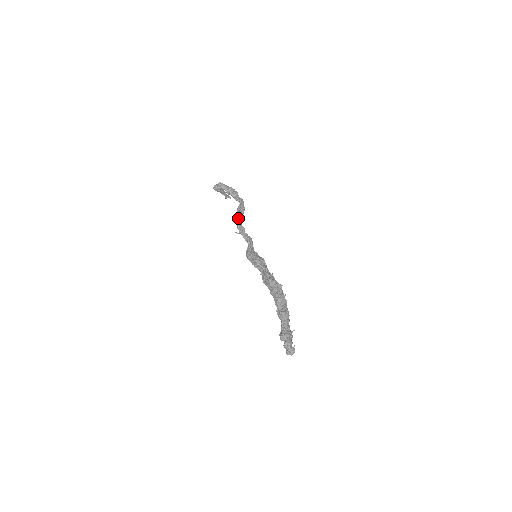
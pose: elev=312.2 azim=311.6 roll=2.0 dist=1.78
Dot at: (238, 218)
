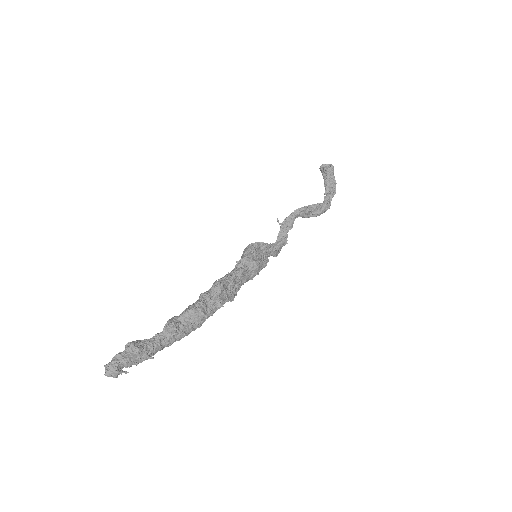
Dot at: (299, 211)
